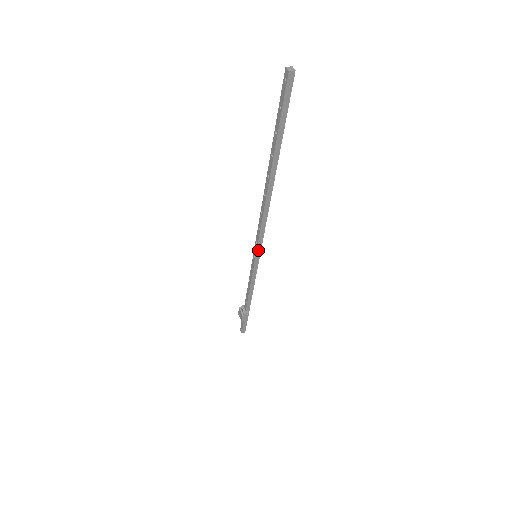
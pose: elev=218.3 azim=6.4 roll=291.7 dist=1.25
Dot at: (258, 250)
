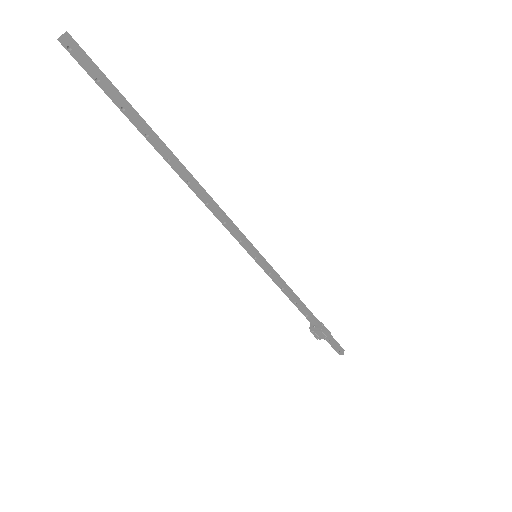
Dot at: (250, 246)
